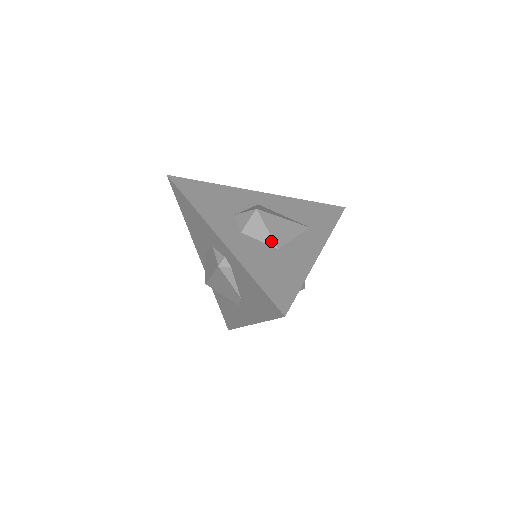
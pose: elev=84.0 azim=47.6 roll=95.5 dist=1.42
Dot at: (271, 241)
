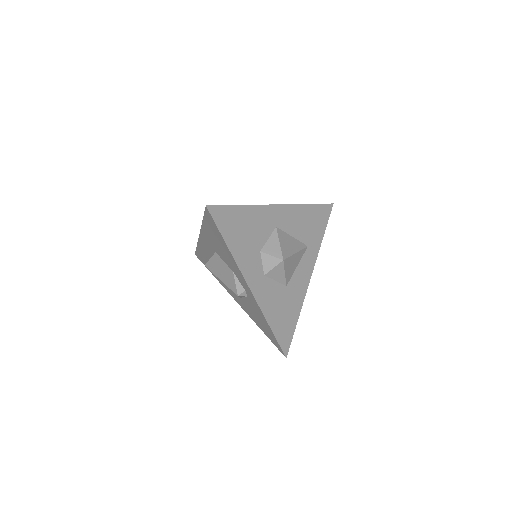
Dot at: (284, 281)
